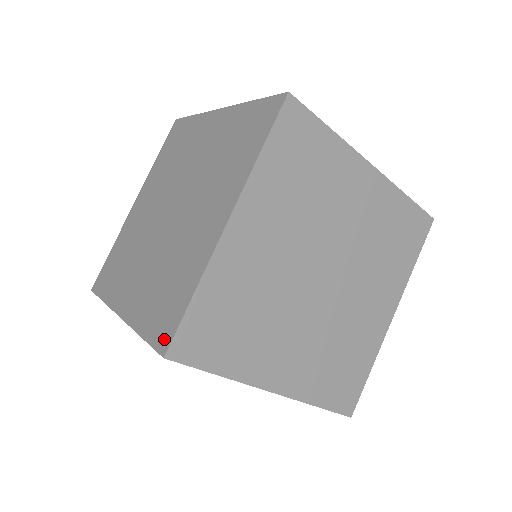
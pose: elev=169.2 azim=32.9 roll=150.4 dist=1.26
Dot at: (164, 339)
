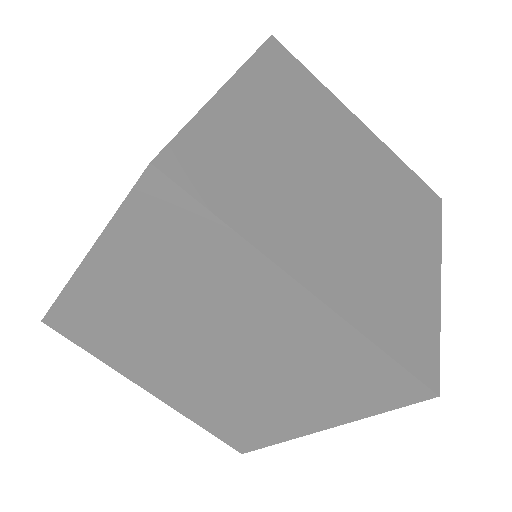
Dot at: occluded
